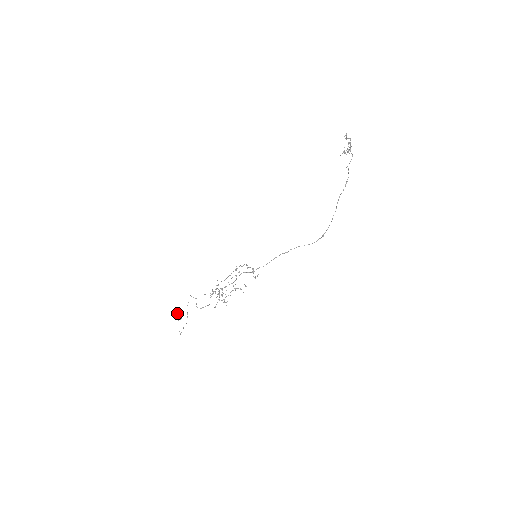
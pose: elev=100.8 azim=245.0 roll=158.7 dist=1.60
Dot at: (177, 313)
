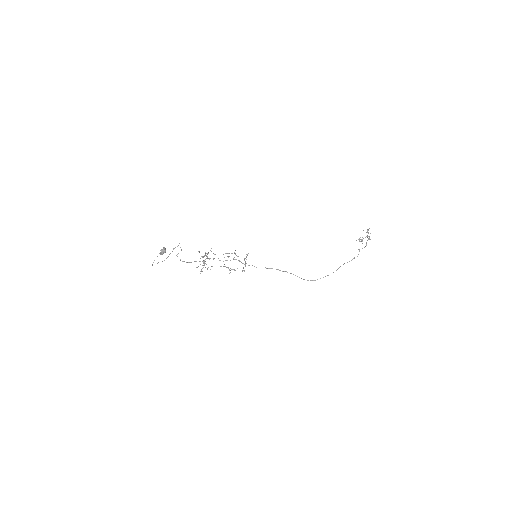
Dot at: (163, 247)
